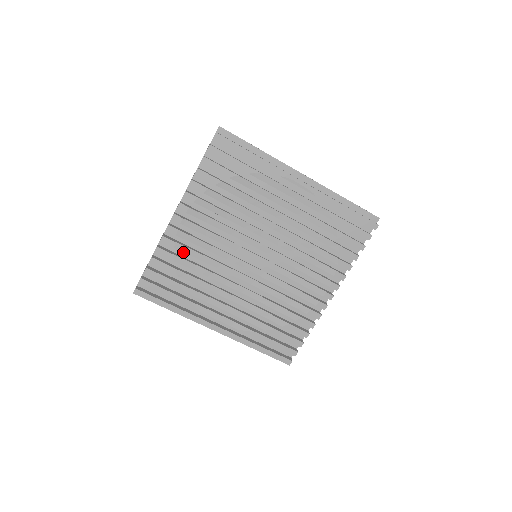
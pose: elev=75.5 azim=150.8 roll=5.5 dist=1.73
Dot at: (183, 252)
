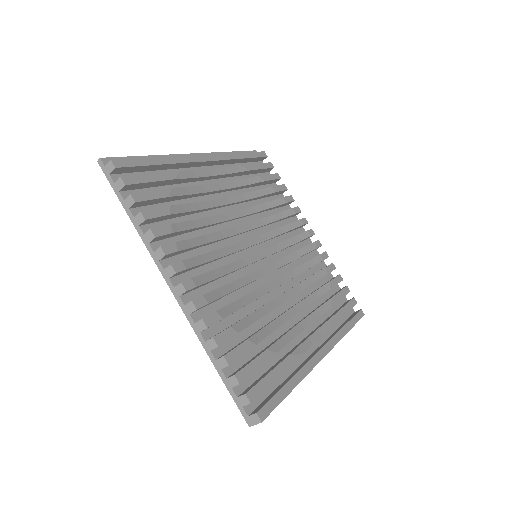
Dot at: (226, 320)
